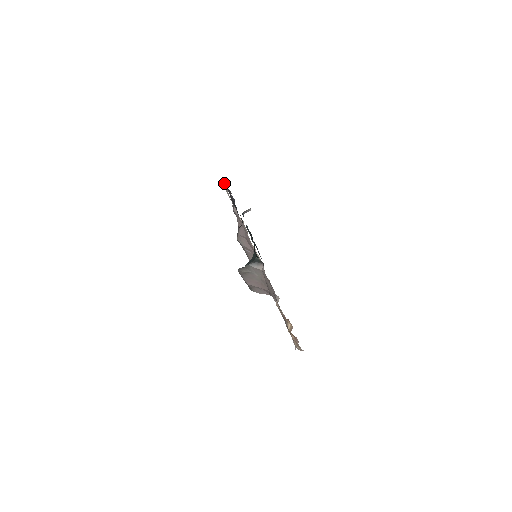
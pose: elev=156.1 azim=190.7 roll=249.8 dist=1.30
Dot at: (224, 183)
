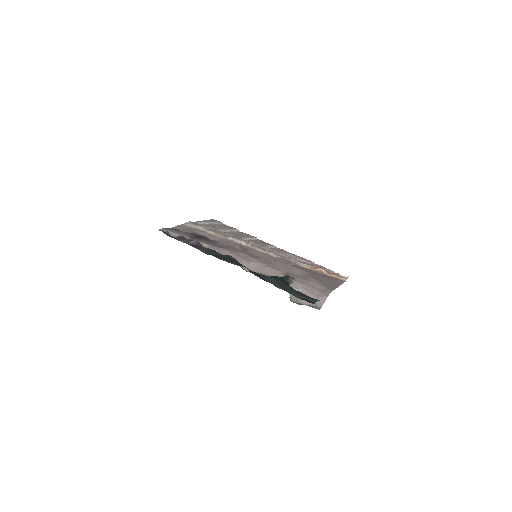
Dot at: (166, 234)
